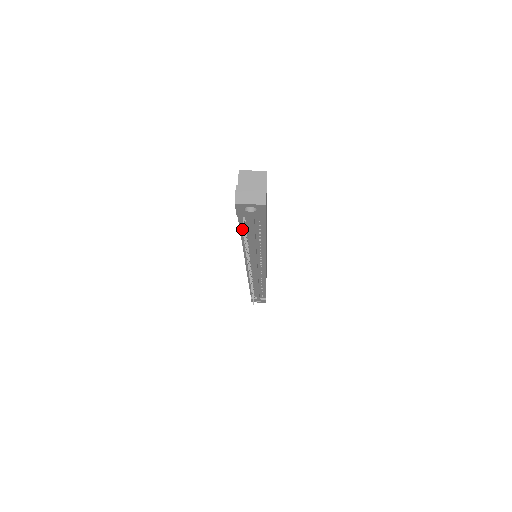
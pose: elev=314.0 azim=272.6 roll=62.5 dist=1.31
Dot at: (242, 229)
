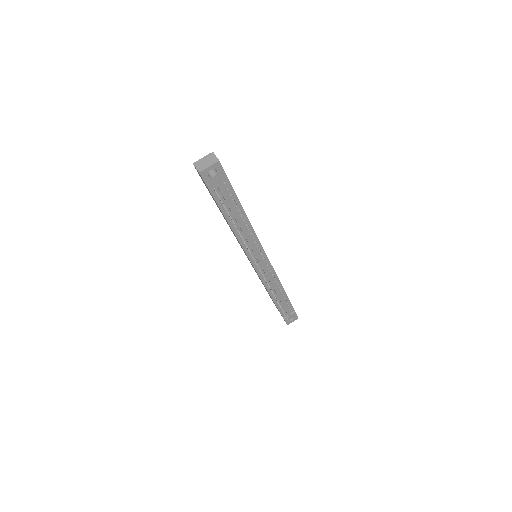
Dot at: (222, 208)
